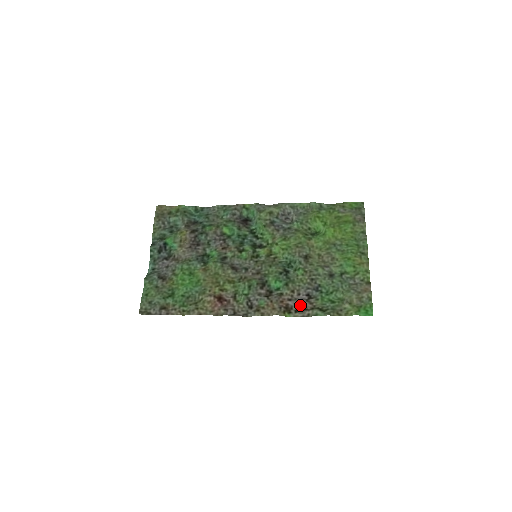
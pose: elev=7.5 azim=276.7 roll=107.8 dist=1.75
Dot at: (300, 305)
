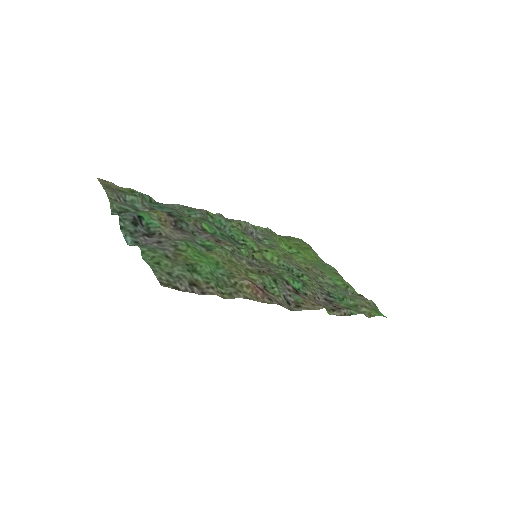
Dot at: (330, 306)
